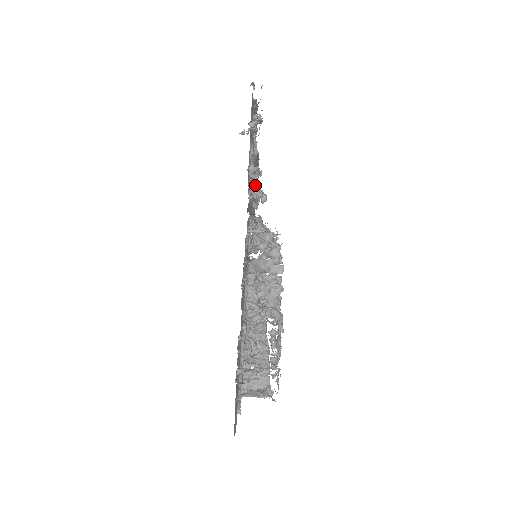
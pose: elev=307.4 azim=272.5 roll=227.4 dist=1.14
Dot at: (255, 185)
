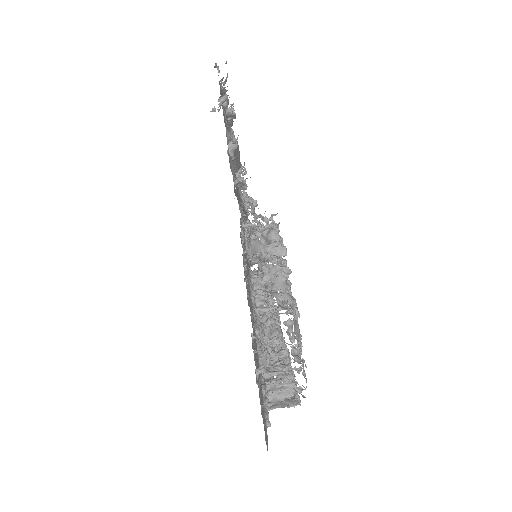
Dot at: occluded
